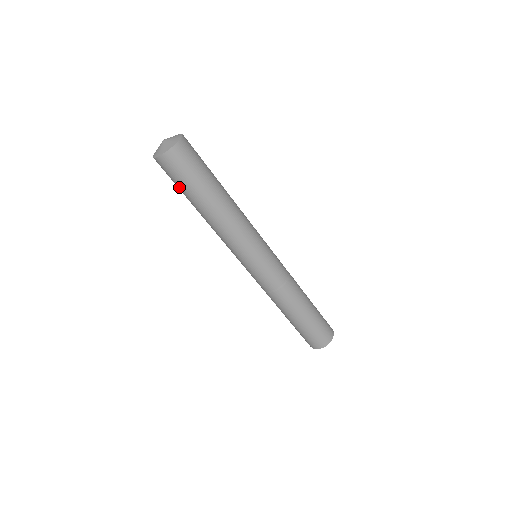
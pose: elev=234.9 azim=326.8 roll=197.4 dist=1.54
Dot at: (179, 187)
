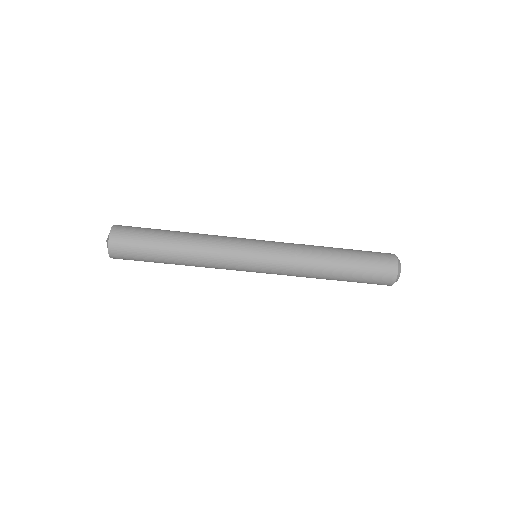
Dot at: occluded
